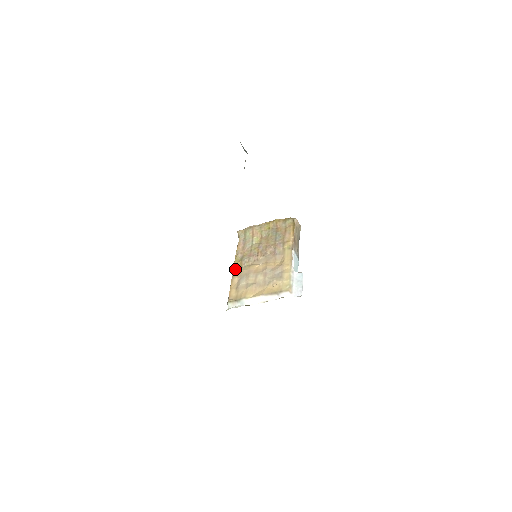
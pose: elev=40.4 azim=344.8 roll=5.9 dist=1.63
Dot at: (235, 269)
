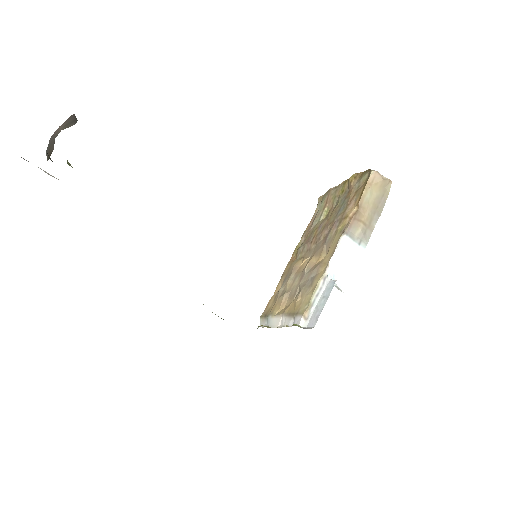
Dot at: (288, 263)
